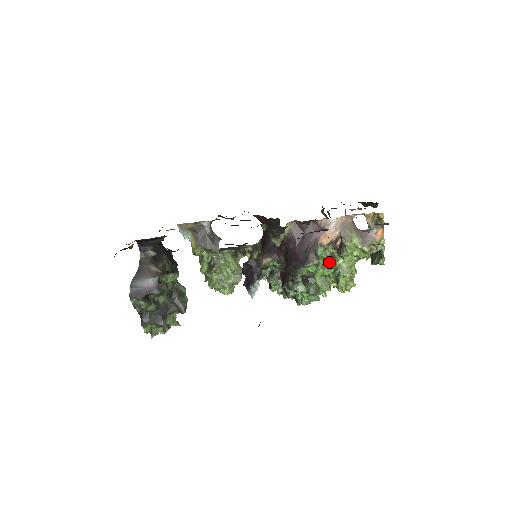
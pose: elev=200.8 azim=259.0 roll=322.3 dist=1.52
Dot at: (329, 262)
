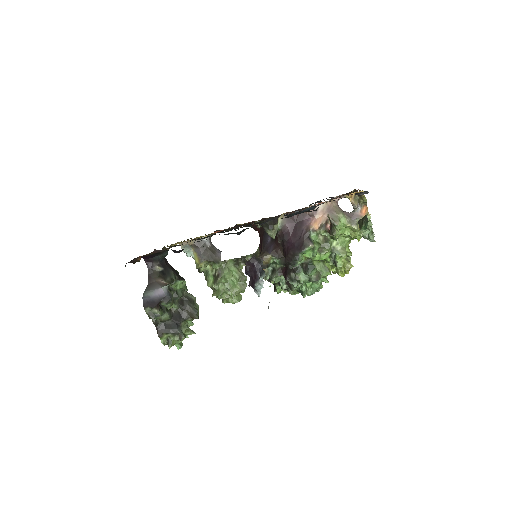
Dot at: (324, 246)
